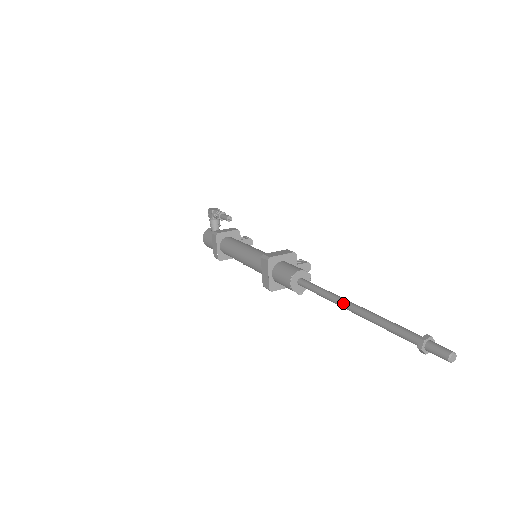
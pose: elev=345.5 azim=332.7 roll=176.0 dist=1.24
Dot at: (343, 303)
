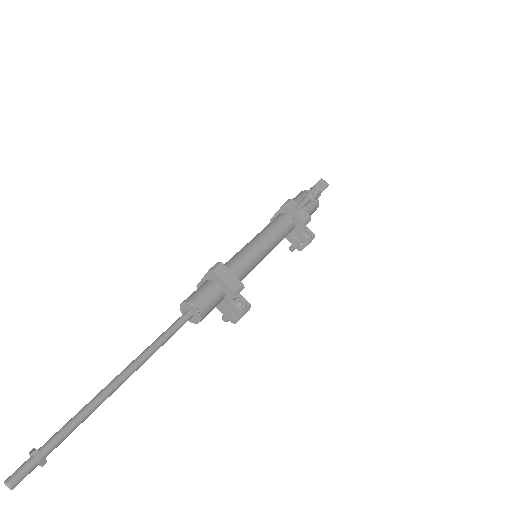
Dot at: (130, 364)
